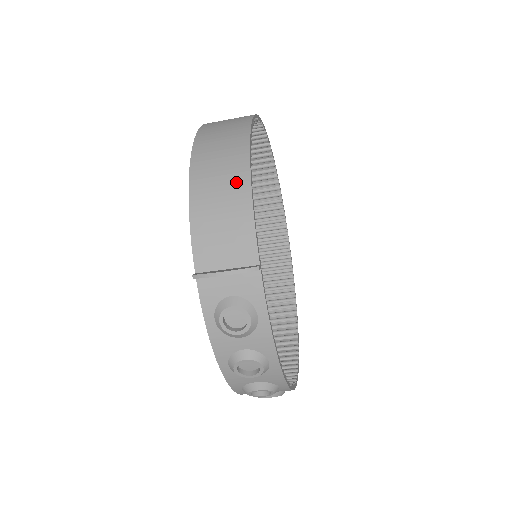
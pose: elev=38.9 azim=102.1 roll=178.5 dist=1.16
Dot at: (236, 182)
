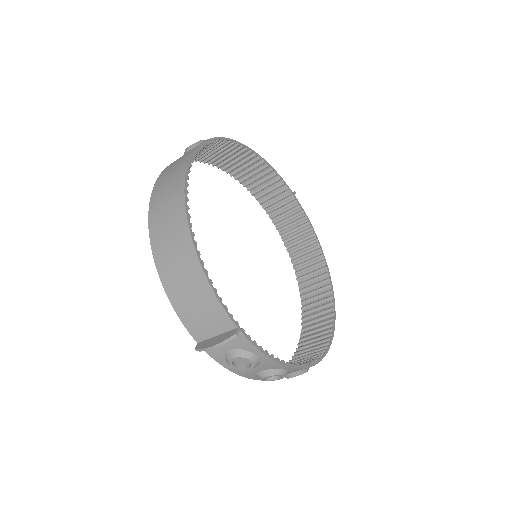
Dot at: (191, 269)
